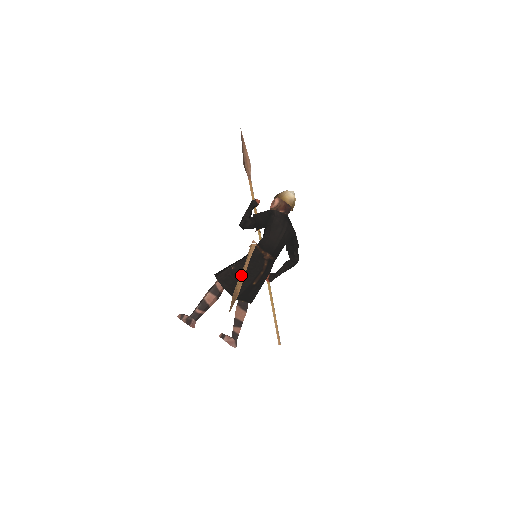
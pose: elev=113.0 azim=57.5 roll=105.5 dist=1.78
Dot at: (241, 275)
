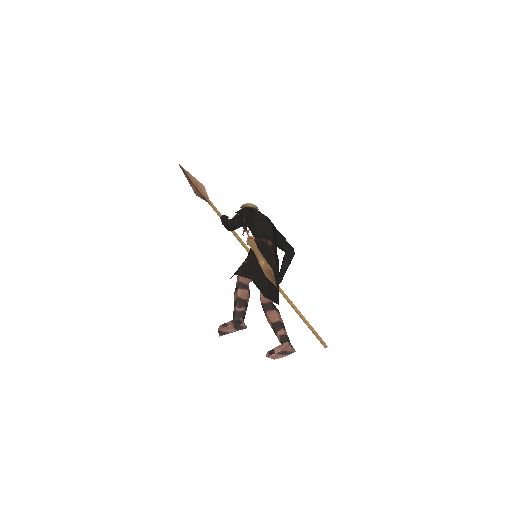
Dot at: (260, 260)
